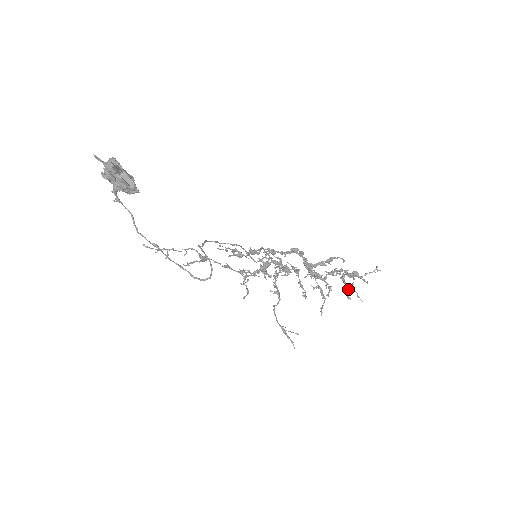
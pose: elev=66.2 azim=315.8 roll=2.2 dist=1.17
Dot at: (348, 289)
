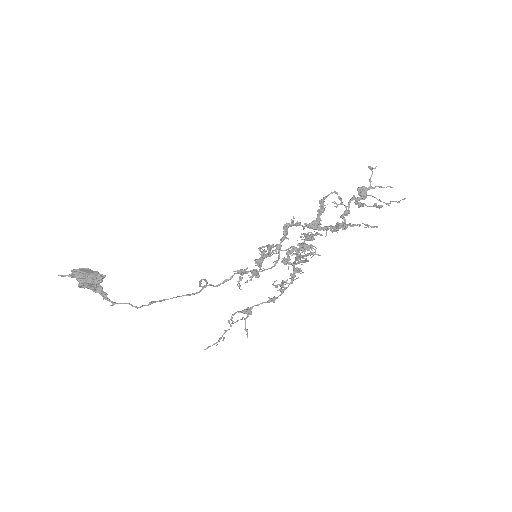
Dot at: (375, 205)
